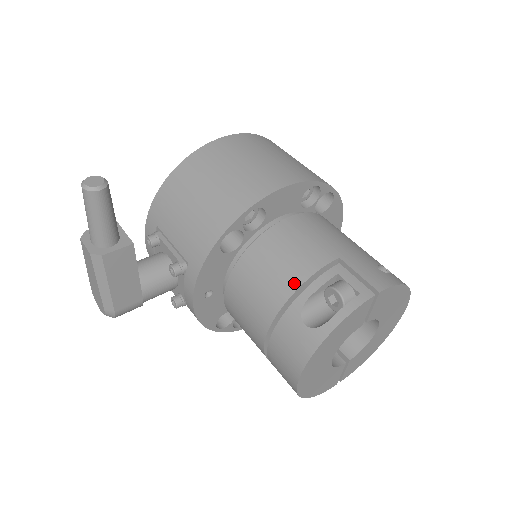
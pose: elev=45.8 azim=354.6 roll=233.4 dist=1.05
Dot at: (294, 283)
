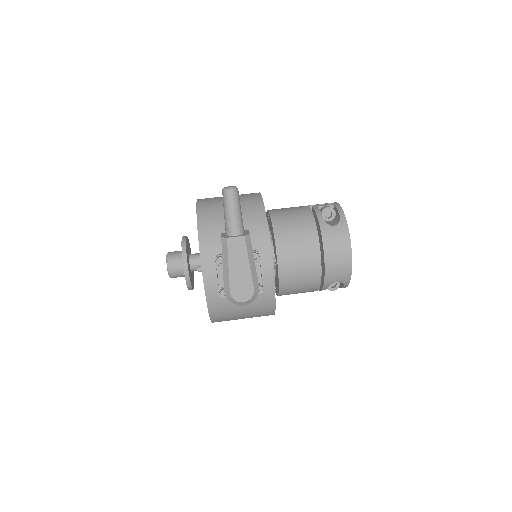
Dot at: (310, 218)
